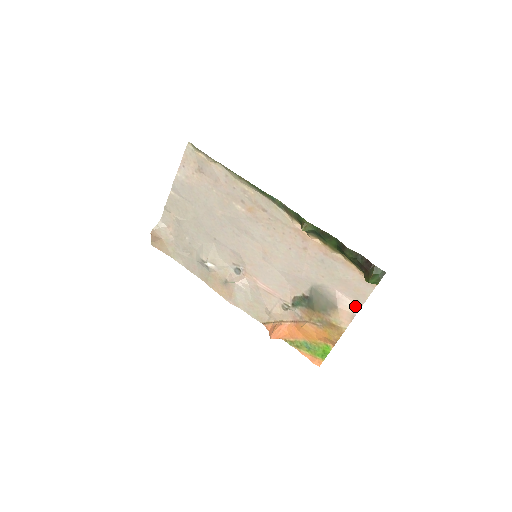
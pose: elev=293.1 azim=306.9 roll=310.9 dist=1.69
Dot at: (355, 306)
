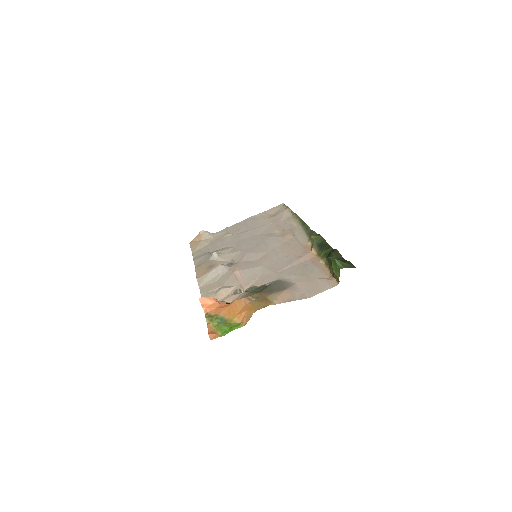
Dot at: (301, 296)
